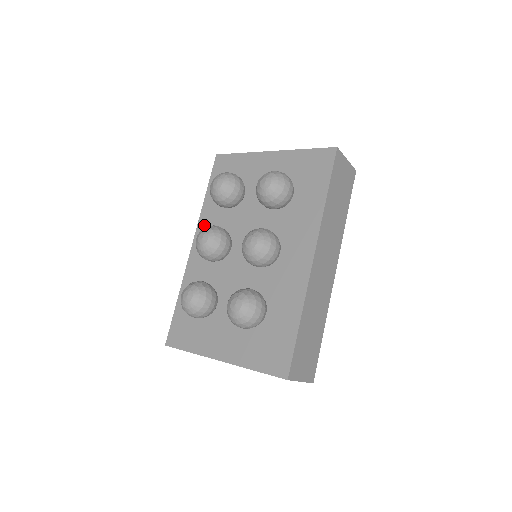
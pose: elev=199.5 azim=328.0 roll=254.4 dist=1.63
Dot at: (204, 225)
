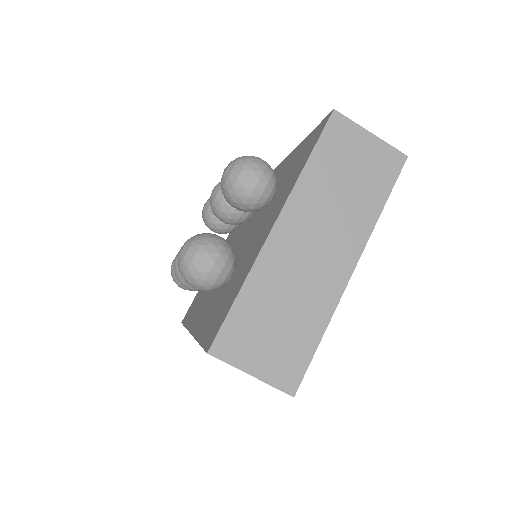
Dot at: (193, 319)
